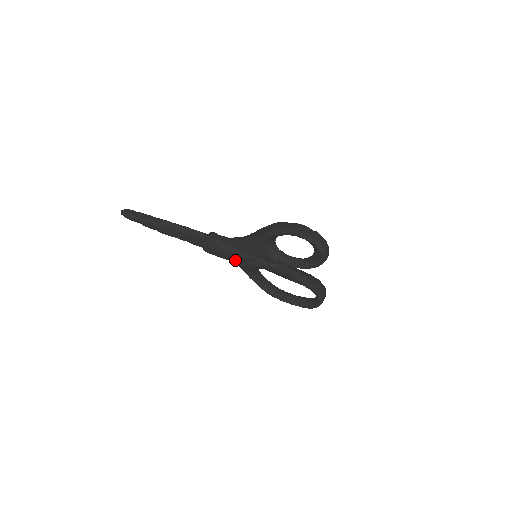
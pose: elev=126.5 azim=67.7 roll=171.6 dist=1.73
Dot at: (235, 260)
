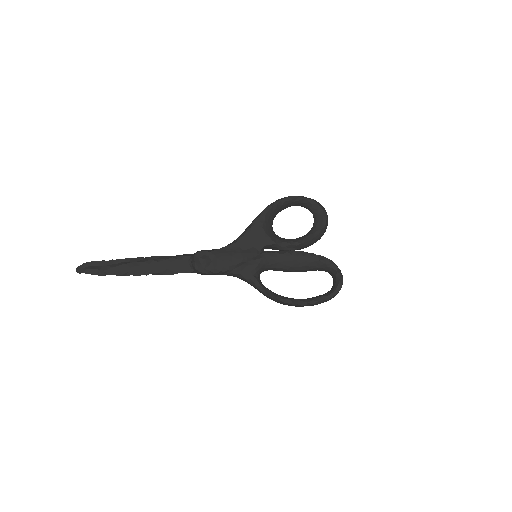
Dot at: (236, 264)
